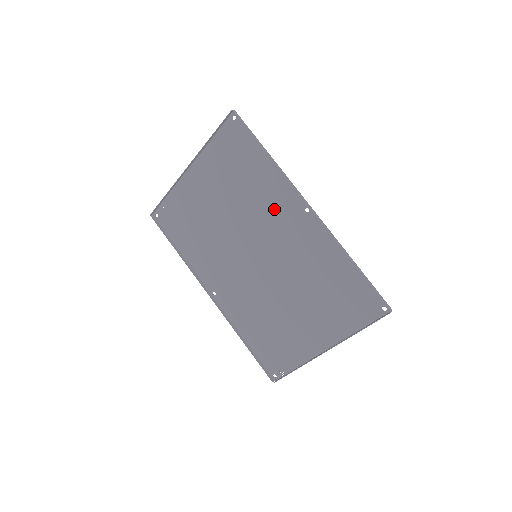
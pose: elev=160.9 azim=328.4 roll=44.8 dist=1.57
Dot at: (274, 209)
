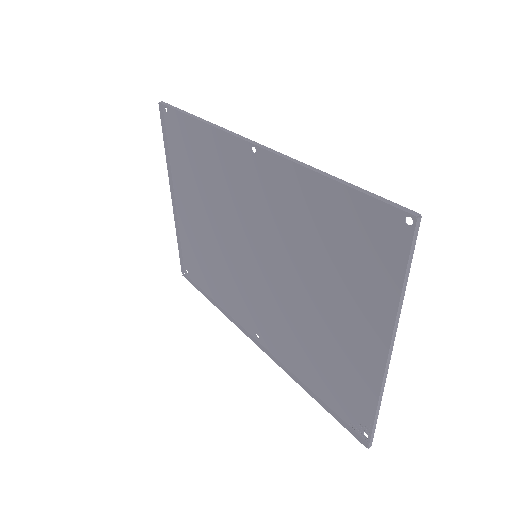
Dot at: (234, 179)
